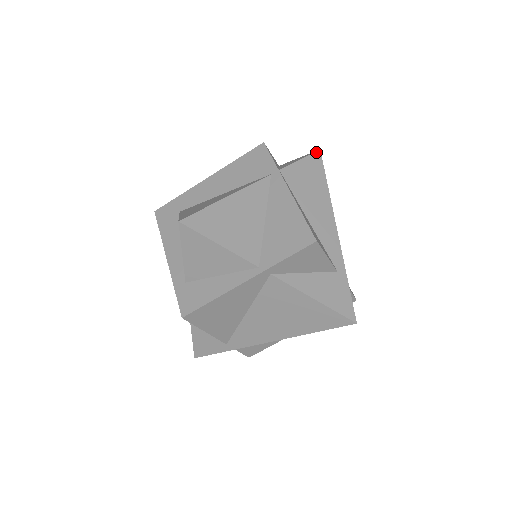
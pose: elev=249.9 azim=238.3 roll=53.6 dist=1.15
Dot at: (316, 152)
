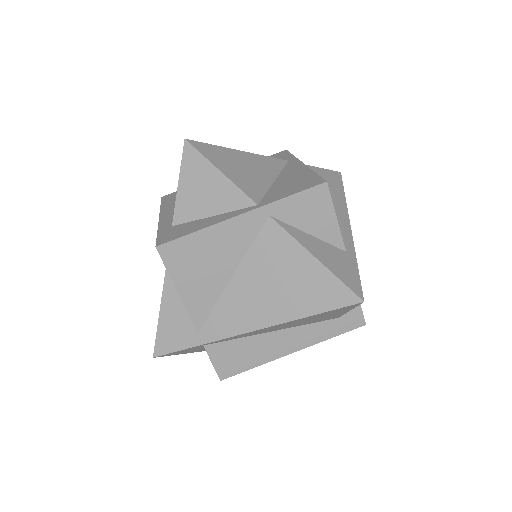
Dot at: (336, 171)
